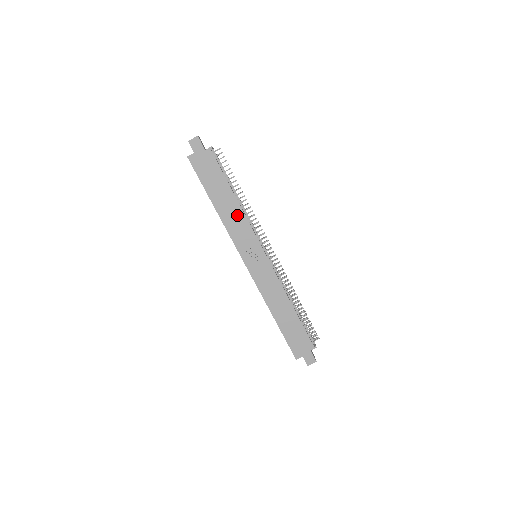
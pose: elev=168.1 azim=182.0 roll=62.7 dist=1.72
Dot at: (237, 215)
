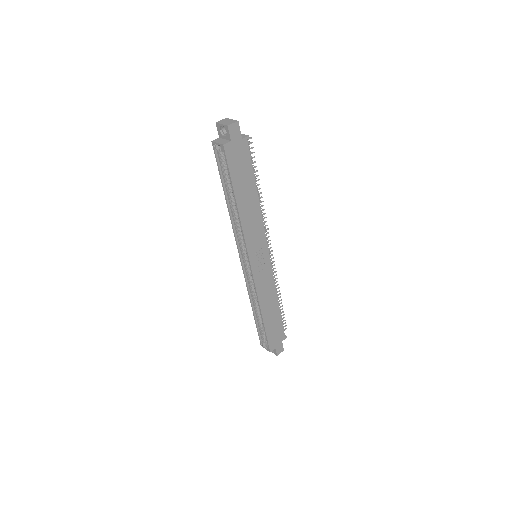
Dot at: (255, 215)
